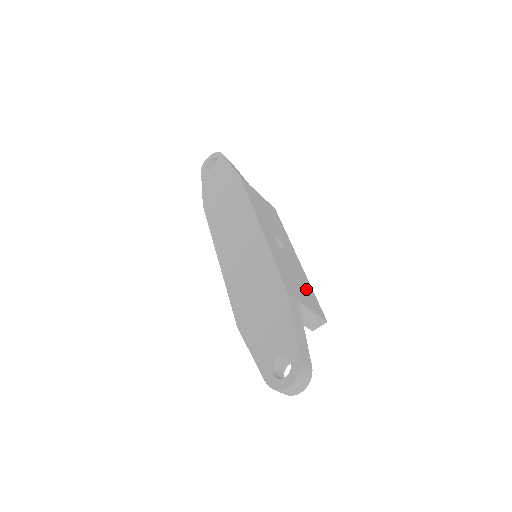
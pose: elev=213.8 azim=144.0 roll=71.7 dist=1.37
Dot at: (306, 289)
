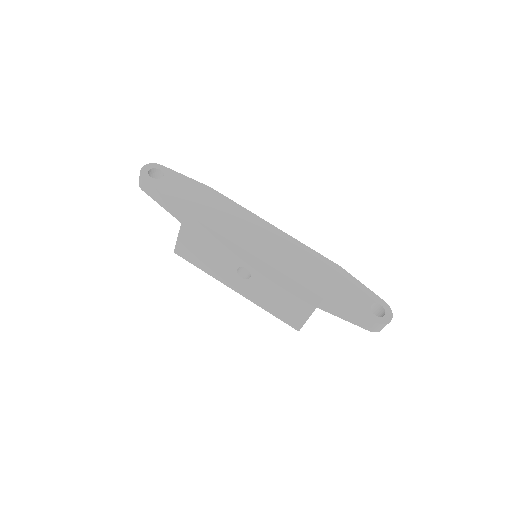
Dot at: occluded
